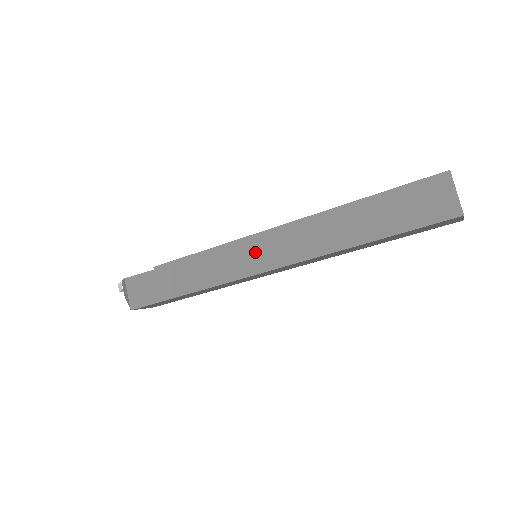
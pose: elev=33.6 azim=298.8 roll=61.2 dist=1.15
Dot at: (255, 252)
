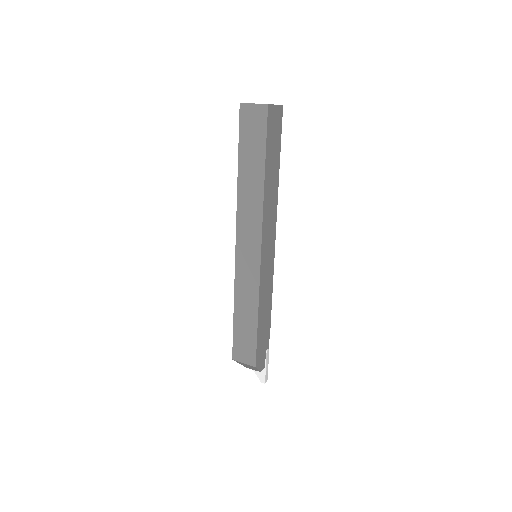
Dot at: occluded
